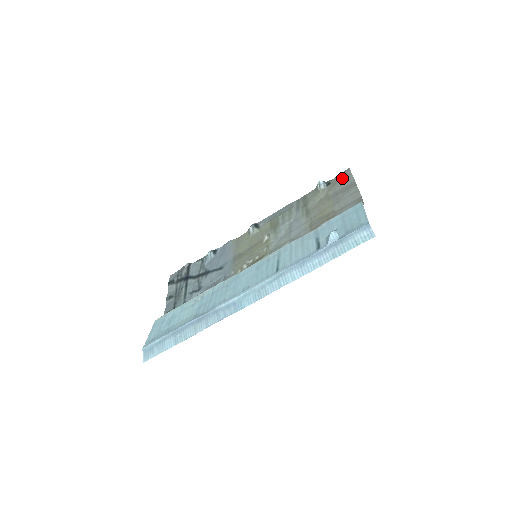
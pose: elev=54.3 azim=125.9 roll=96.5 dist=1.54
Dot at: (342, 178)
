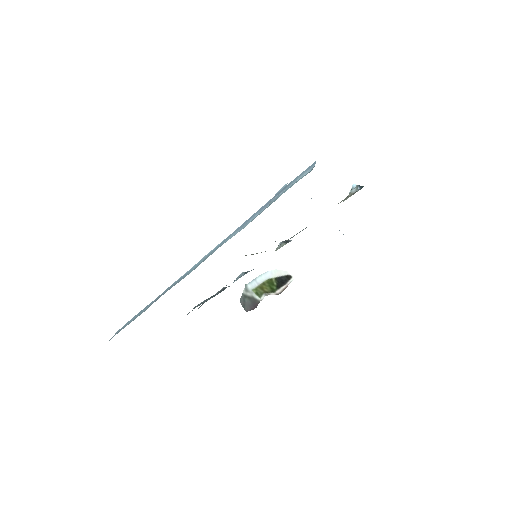
Dot at: occluded
